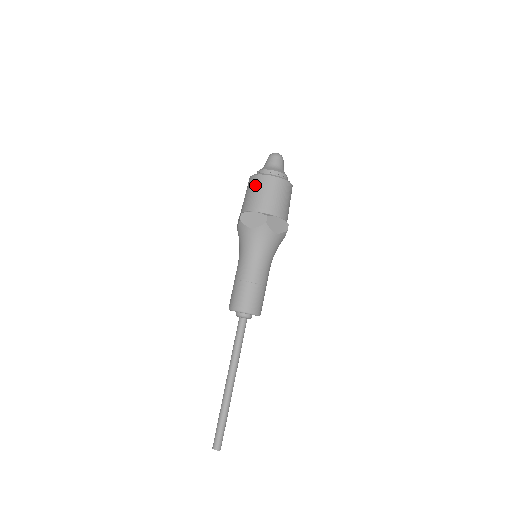
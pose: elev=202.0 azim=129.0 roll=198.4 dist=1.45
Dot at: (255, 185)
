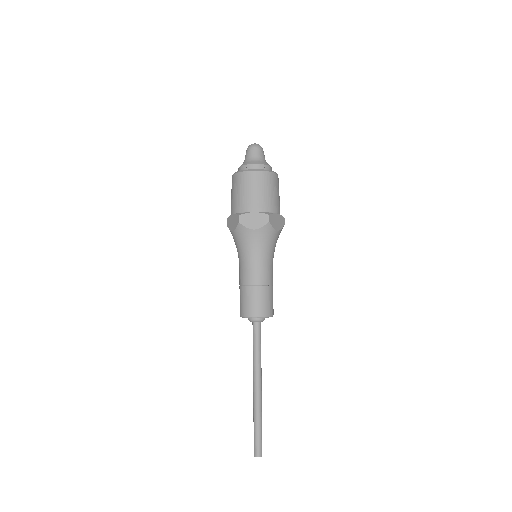
Dot at: occluded
